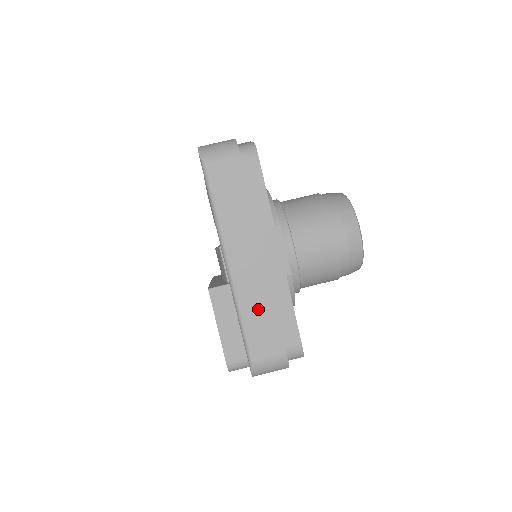
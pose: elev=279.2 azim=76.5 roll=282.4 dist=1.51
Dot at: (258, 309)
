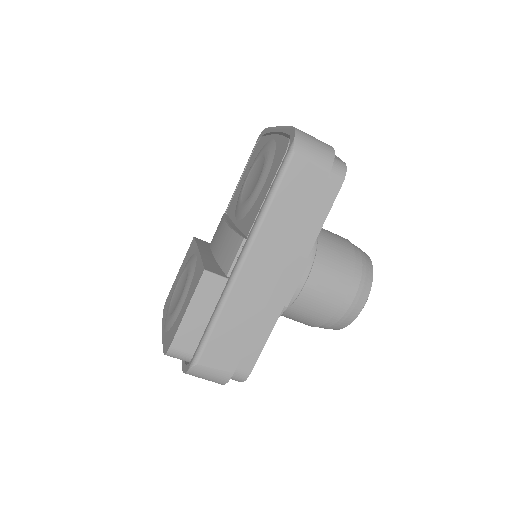
Dot at: (238, 321)
